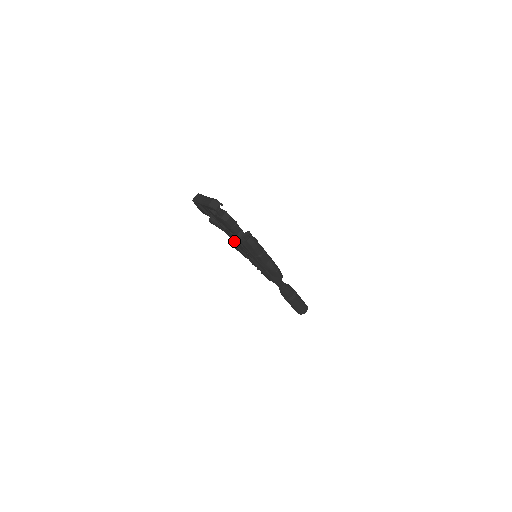
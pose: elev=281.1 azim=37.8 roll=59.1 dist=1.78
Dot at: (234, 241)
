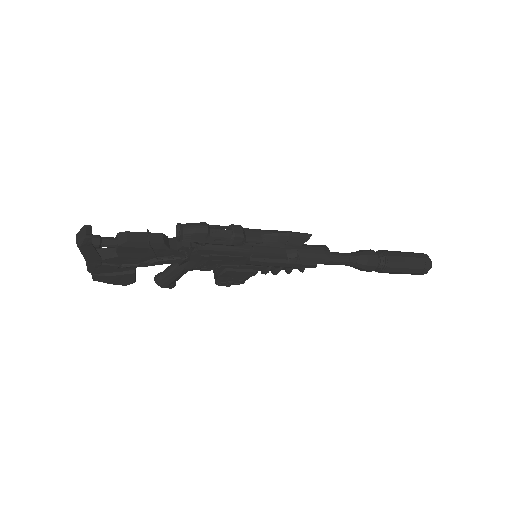
Dot at: occluded
